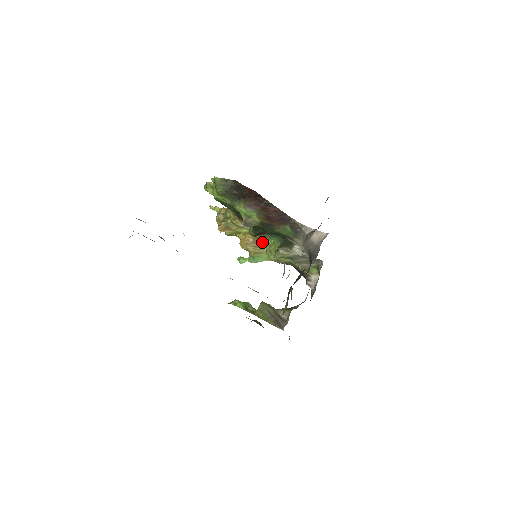
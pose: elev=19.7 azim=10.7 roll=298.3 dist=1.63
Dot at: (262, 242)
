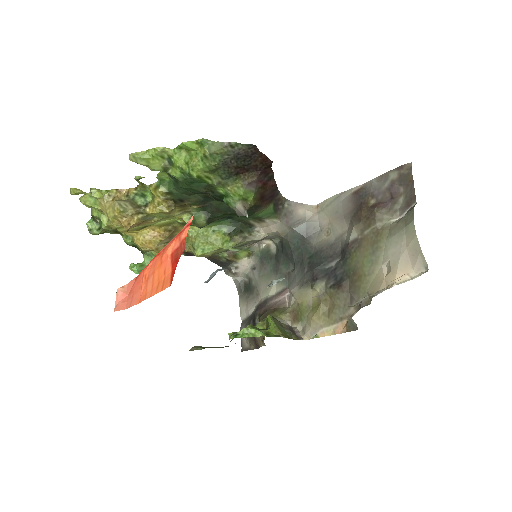
Dot at: (177, 233)
